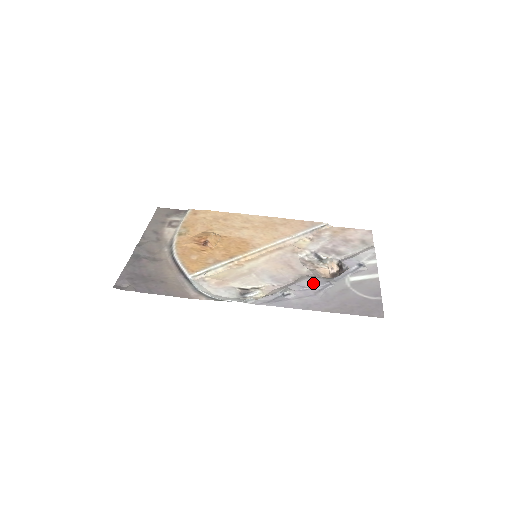
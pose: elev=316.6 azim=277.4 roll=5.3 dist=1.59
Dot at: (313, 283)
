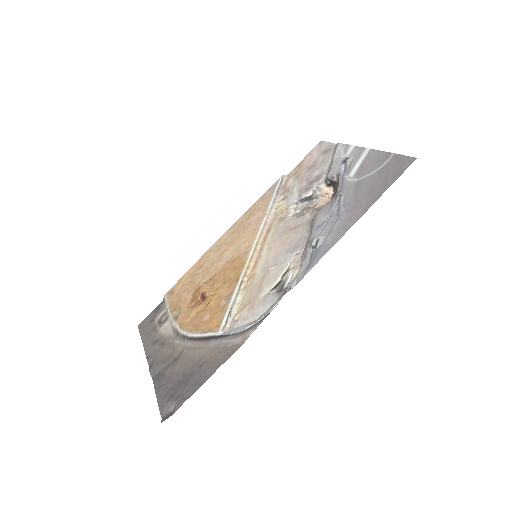
Dot at: (326, 213)
